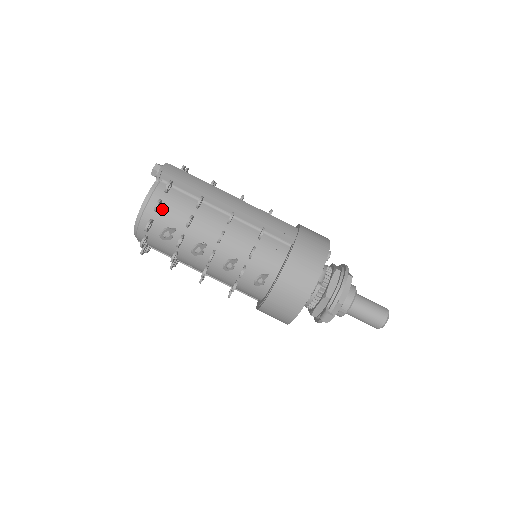
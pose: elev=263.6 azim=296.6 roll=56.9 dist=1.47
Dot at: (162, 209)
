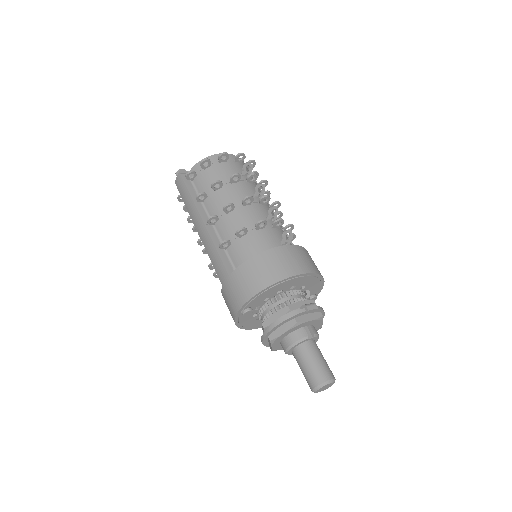
Dot at: (248, 169)
